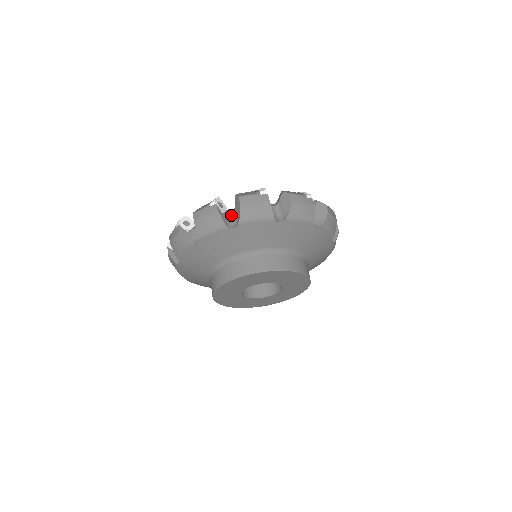
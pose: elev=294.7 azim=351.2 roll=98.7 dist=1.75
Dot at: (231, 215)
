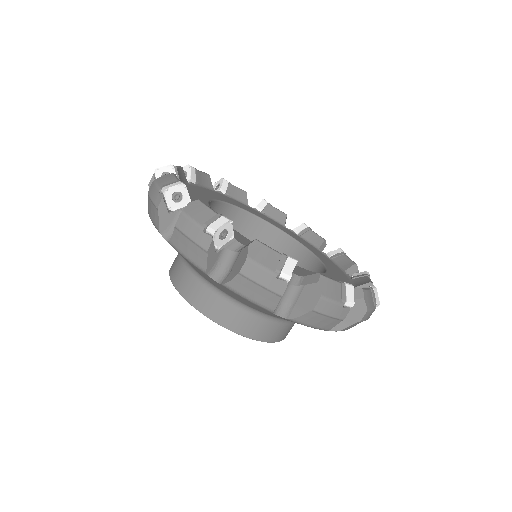
Dot at: (228, 255)
